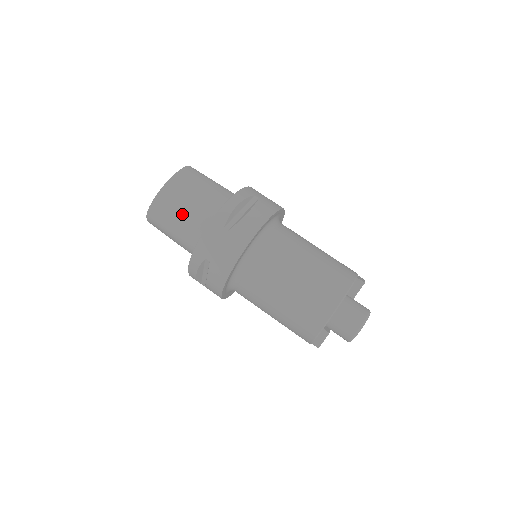
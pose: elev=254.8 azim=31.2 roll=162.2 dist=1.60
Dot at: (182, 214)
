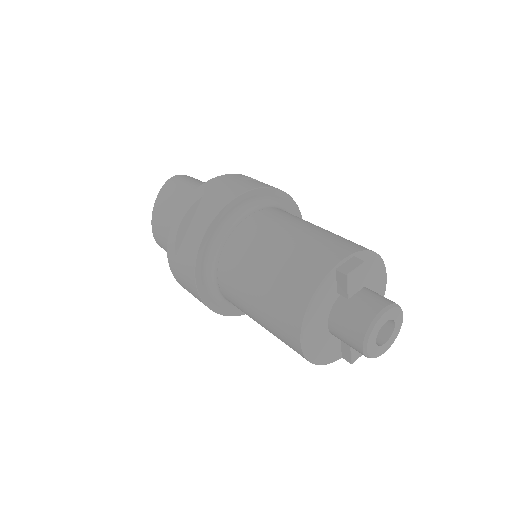
Dot at: occluded
